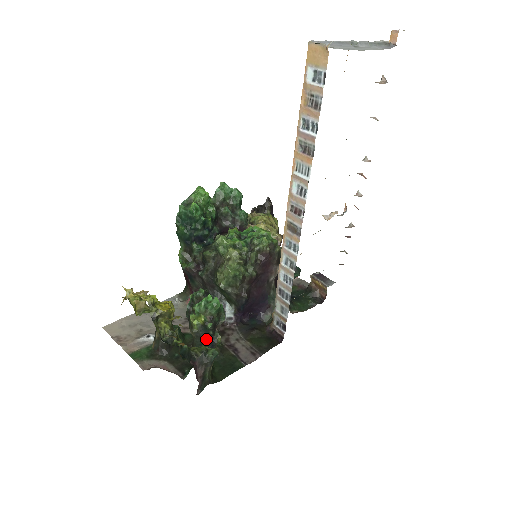
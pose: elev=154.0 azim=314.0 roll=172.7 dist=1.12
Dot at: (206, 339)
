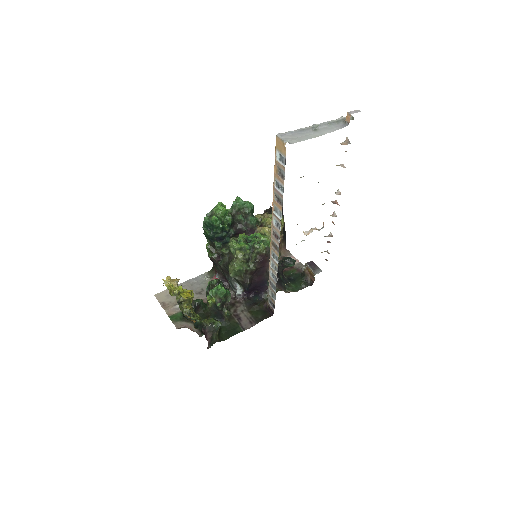
Dot at: (217, 312)
